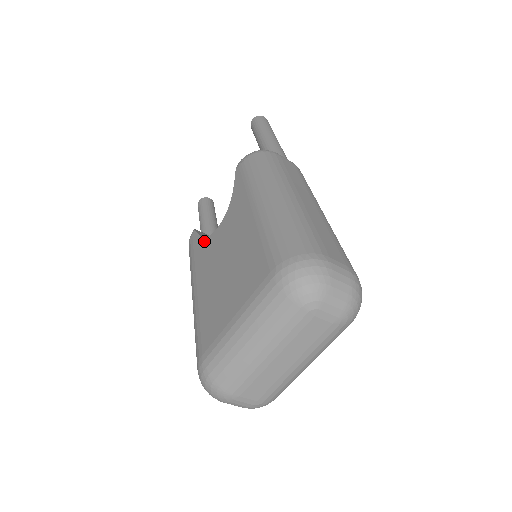
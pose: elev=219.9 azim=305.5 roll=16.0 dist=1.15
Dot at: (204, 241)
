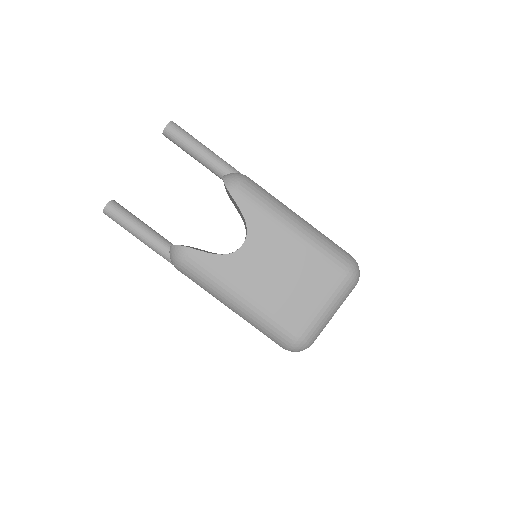
Dot at: (225, 258)
